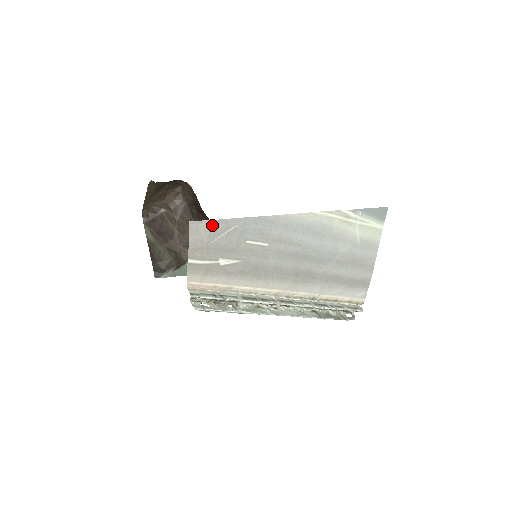
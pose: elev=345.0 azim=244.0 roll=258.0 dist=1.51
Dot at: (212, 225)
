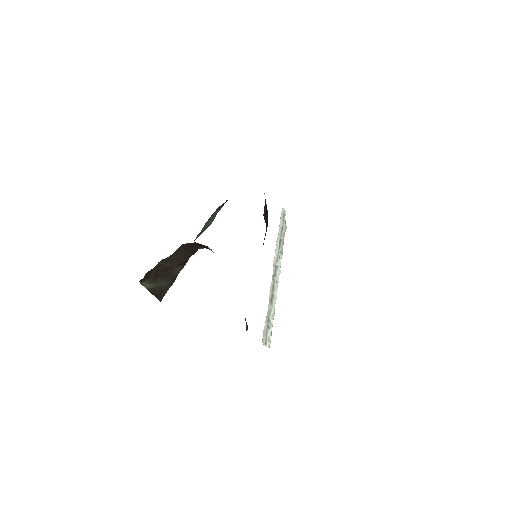
Dot at: occluded
